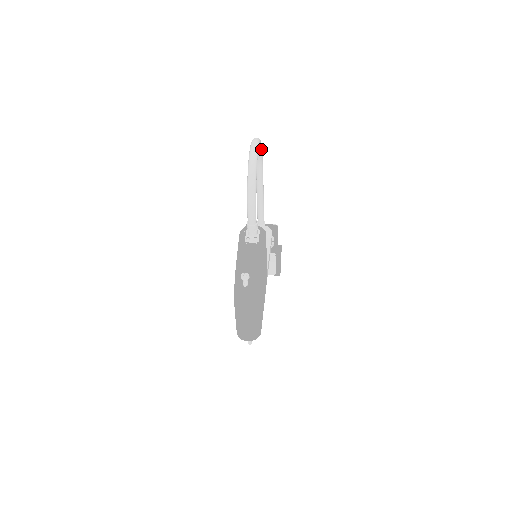
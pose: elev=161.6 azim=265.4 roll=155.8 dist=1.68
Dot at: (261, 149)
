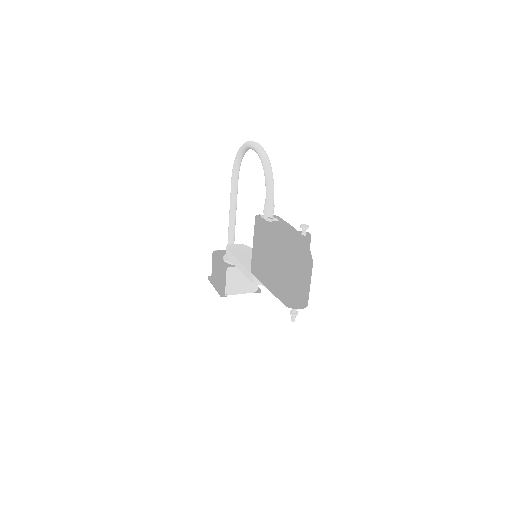
Dot at: (241, 161)
